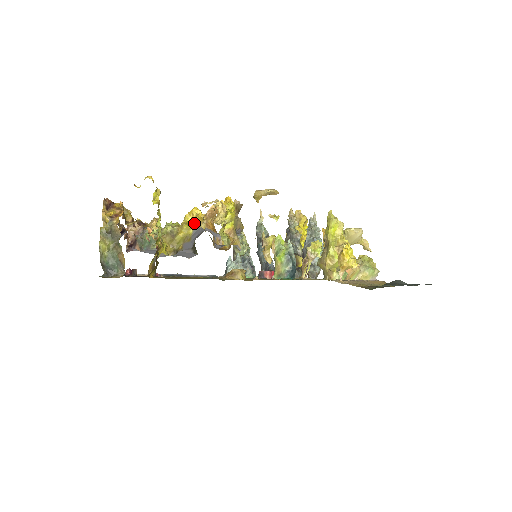
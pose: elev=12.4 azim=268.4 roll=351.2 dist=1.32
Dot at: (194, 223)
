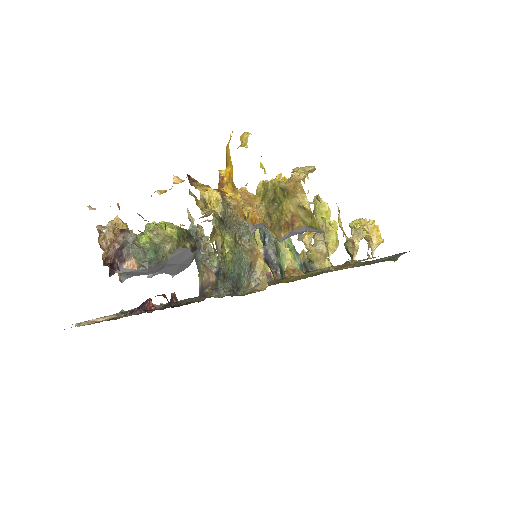
Dot at: (243, 211)
